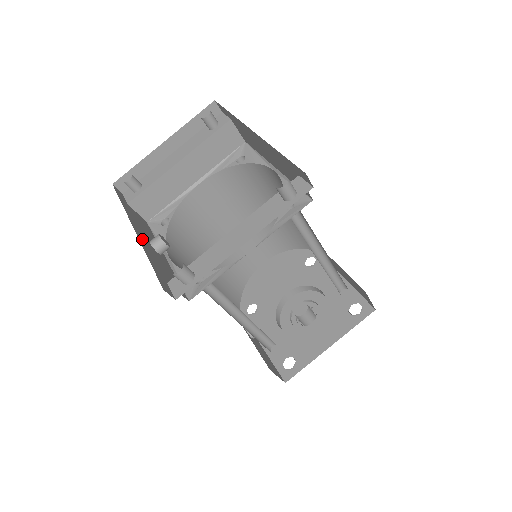
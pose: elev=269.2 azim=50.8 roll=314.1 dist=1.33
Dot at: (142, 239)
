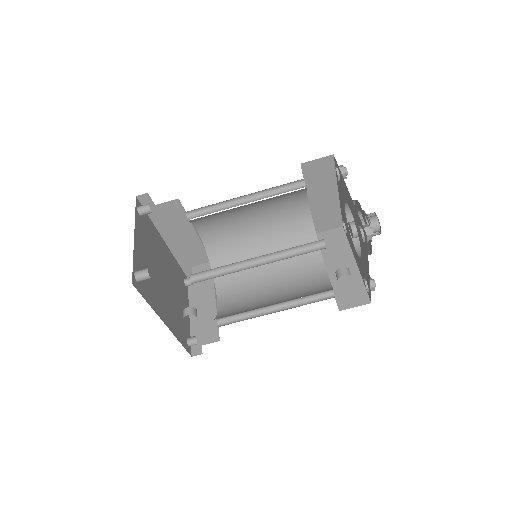
Dot at: occluded
